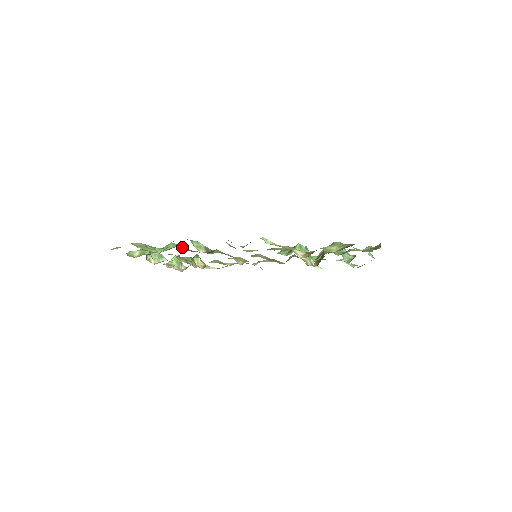
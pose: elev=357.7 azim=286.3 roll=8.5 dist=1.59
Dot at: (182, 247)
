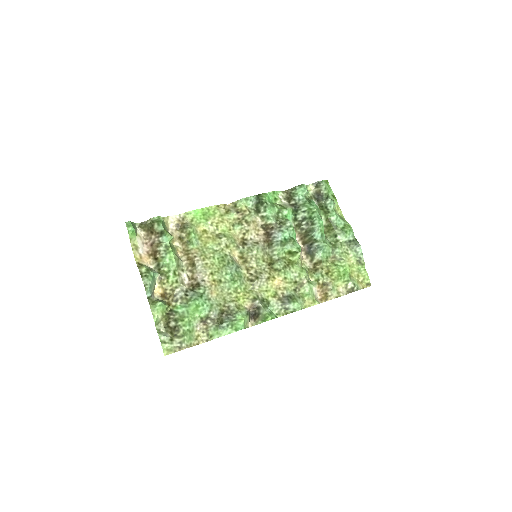
Dot at: (212, 306)
